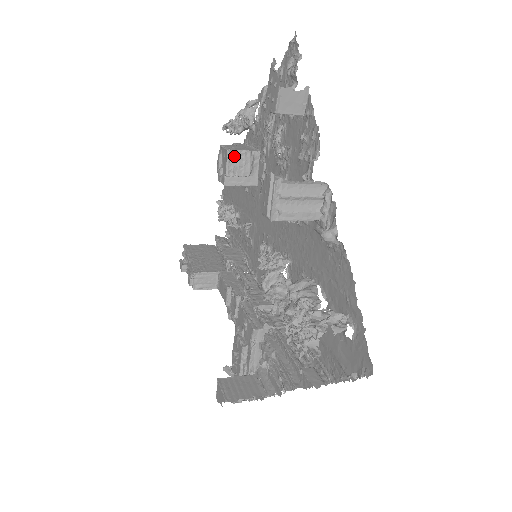
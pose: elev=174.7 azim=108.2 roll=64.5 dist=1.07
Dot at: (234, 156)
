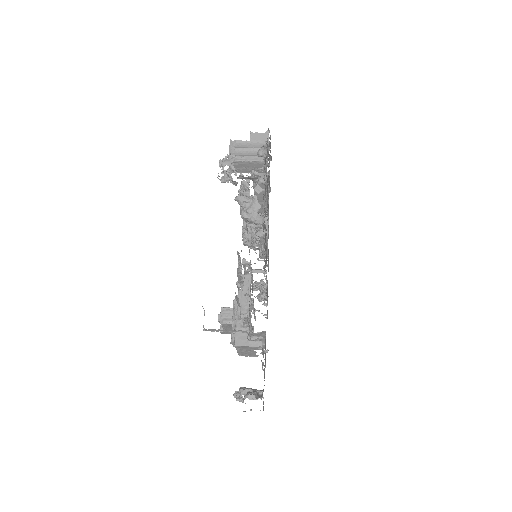
Dot at: occluded
